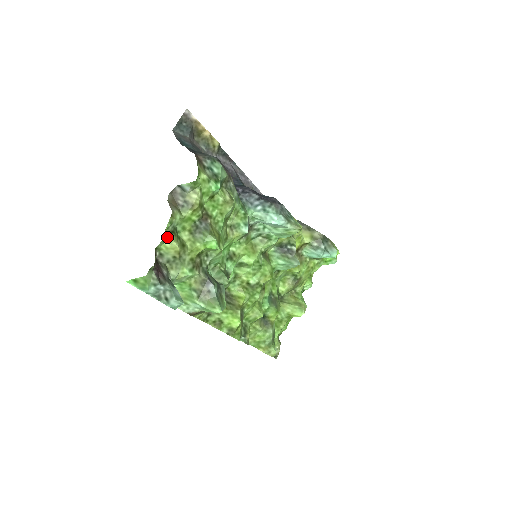
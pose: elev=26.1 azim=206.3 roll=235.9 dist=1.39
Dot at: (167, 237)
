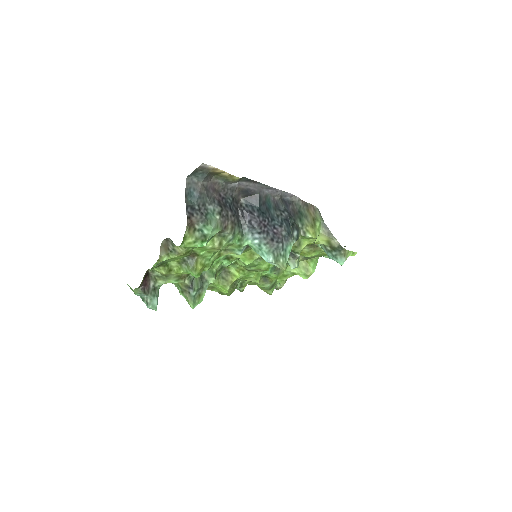
Dot at: (156, 267)
